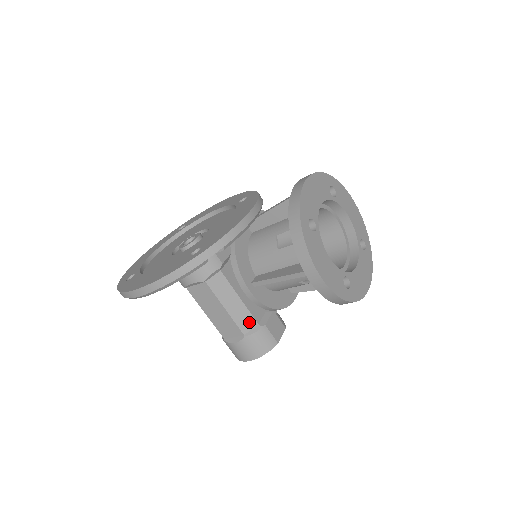
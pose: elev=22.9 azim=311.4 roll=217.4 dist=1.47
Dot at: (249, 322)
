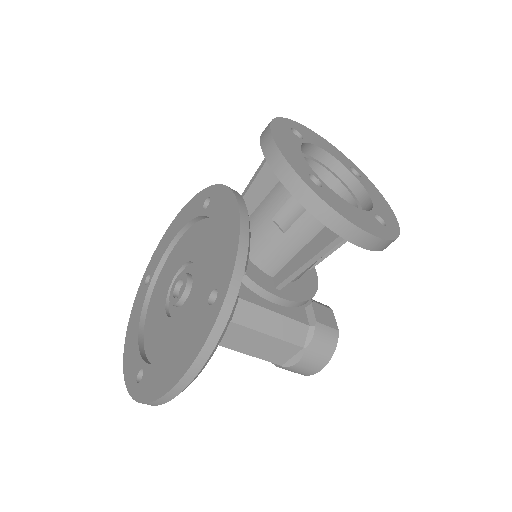
Dot at: (300, 331)
